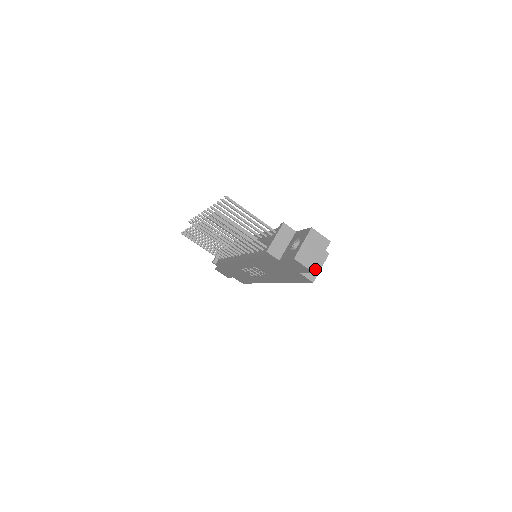
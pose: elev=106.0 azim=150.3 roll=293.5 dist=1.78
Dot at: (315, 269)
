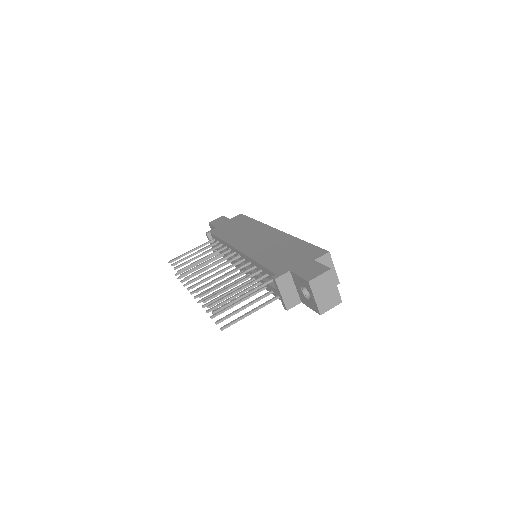
Dot at: occluded
